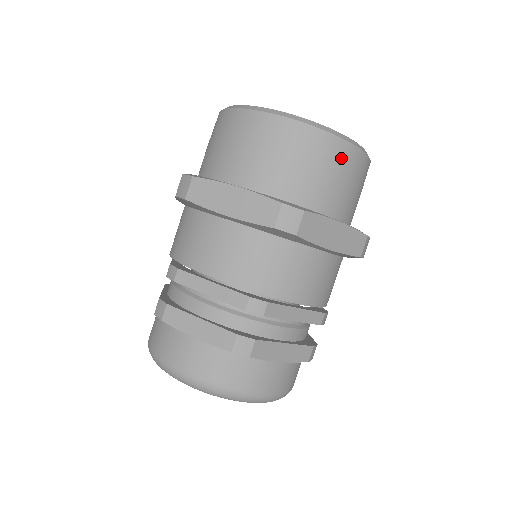
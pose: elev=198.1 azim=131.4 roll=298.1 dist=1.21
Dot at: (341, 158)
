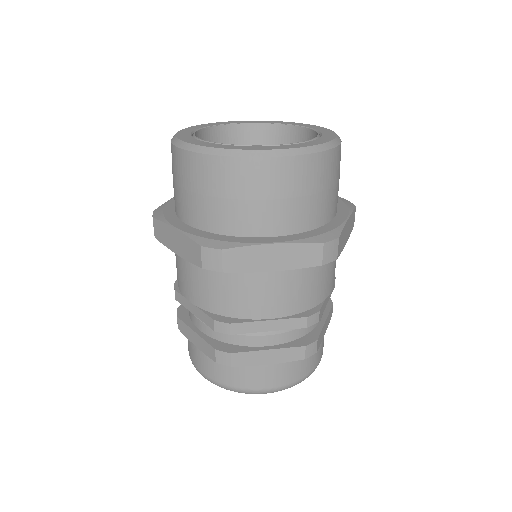
Dot at: (336, 164)
